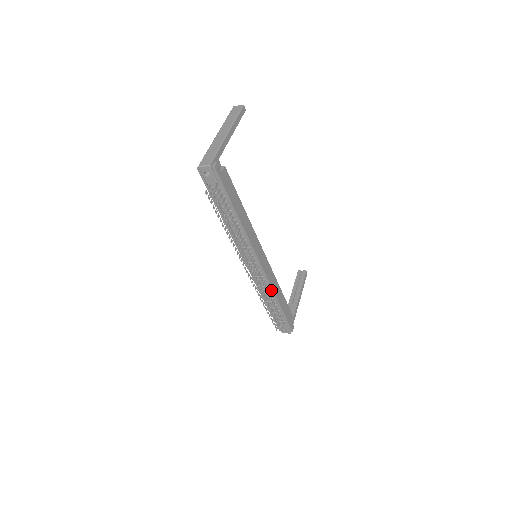
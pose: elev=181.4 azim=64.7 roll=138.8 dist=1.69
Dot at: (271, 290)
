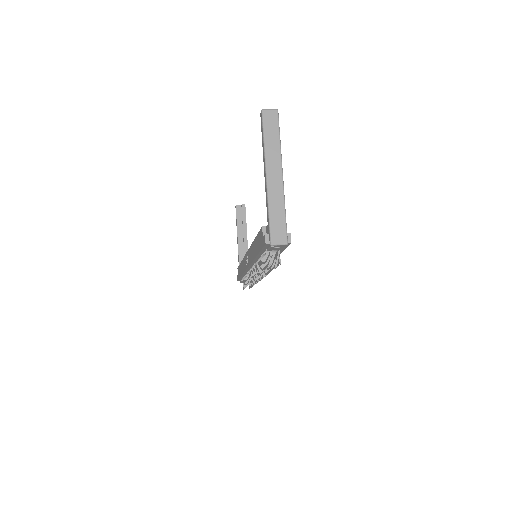
Dot at: occluded
